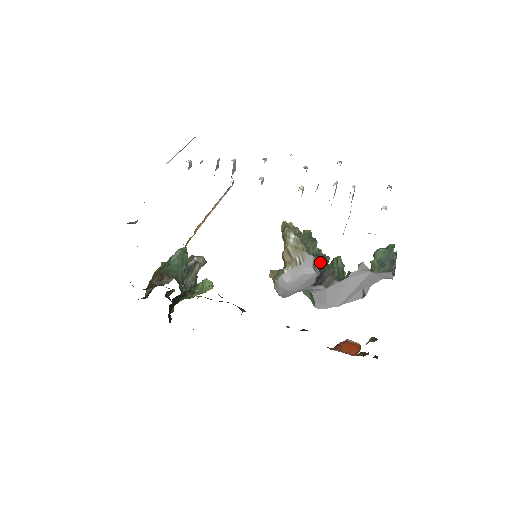
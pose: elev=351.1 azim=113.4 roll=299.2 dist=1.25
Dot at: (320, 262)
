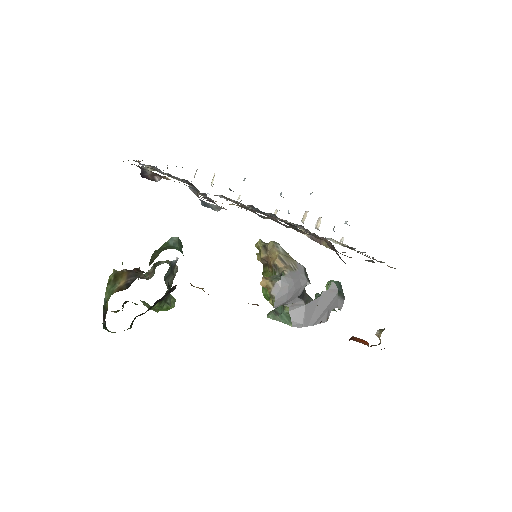
Dot at: (306, 273)
